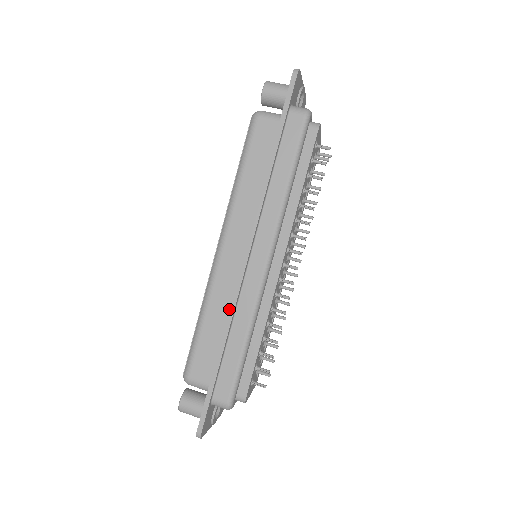
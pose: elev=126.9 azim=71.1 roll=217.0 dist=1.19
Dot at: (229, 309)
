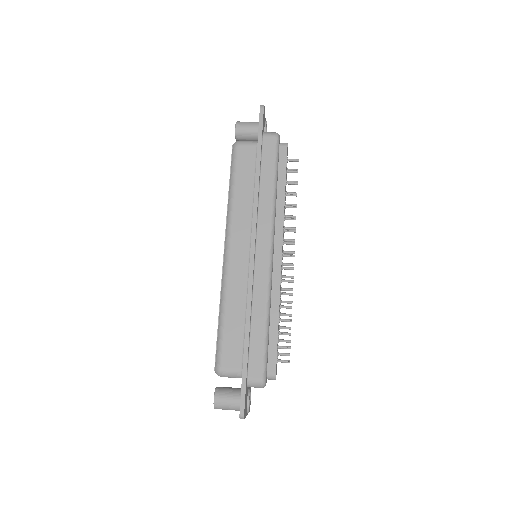
Dot at: (247, 296)
